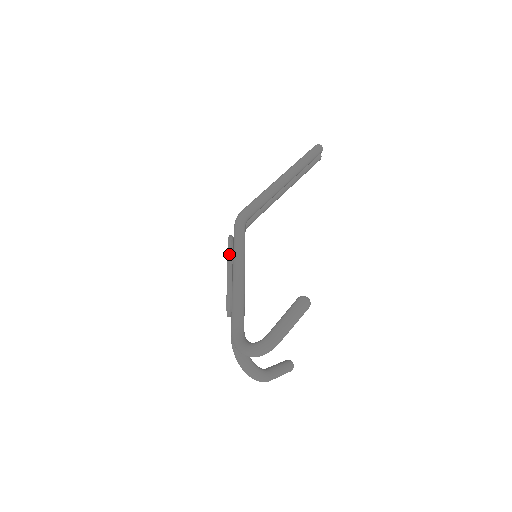
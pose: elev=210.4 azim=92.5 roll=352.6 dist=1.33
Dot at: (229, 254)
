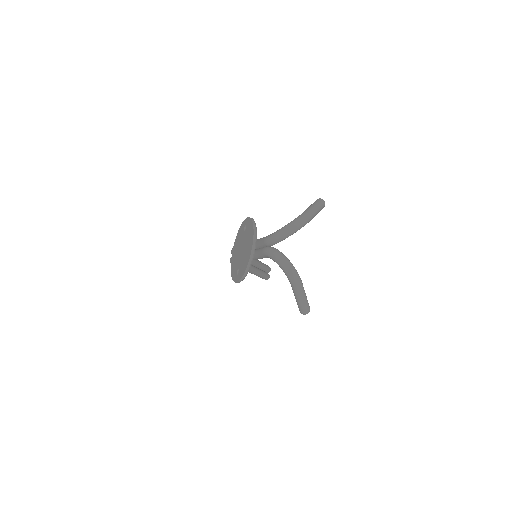
Dot at: occluded
